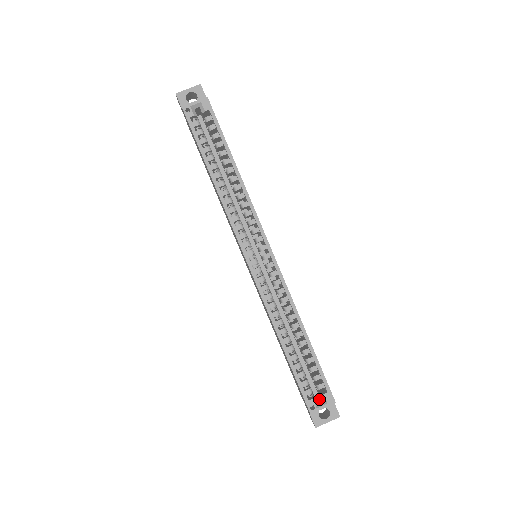
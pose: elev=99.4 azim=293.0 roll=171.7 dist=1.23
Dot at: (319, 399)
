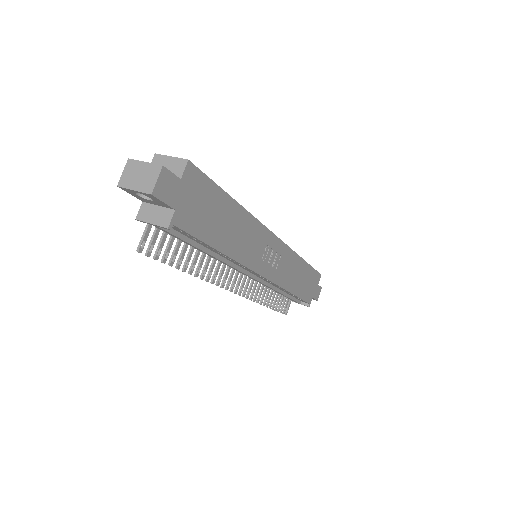
Dot at: occluded
